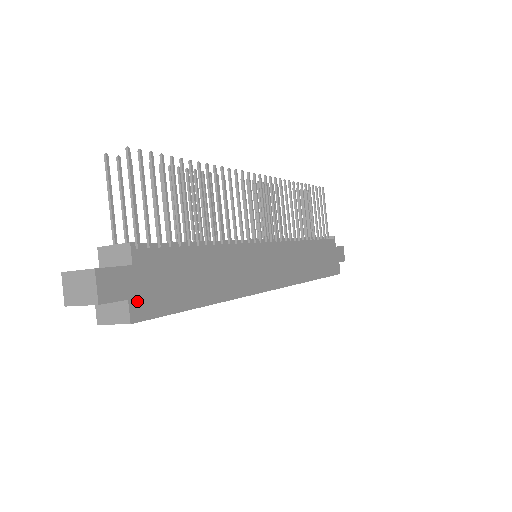
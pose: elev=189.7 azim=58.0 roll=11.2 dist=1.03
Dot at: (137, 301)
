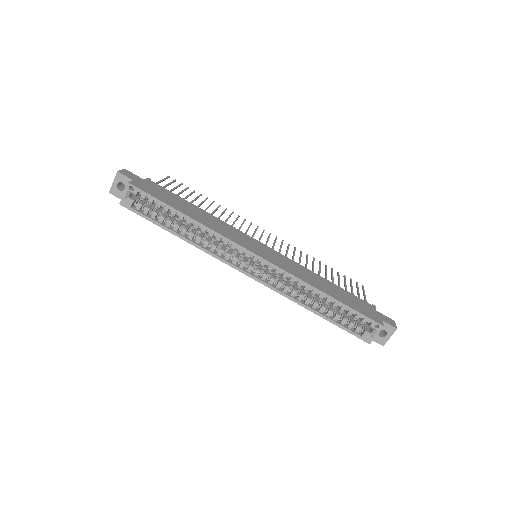
Dot at: (138, 183)
